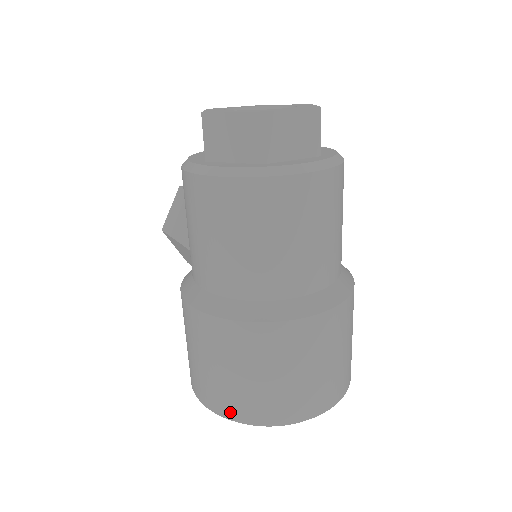
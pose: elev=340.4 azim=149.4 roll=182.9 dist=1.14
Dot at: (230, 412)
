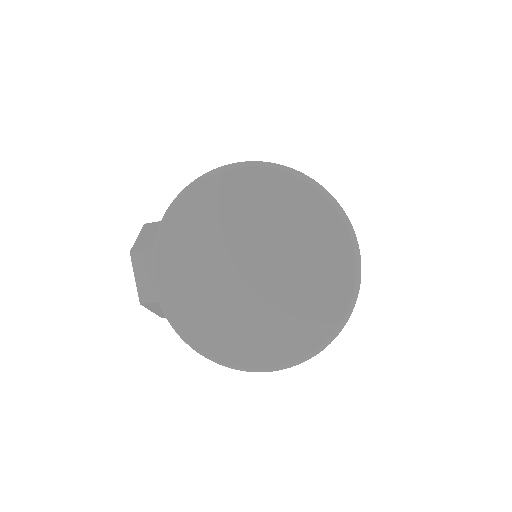
Dot at: occluded
